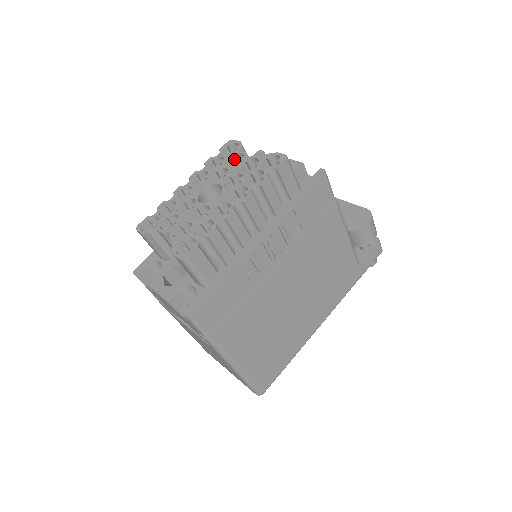
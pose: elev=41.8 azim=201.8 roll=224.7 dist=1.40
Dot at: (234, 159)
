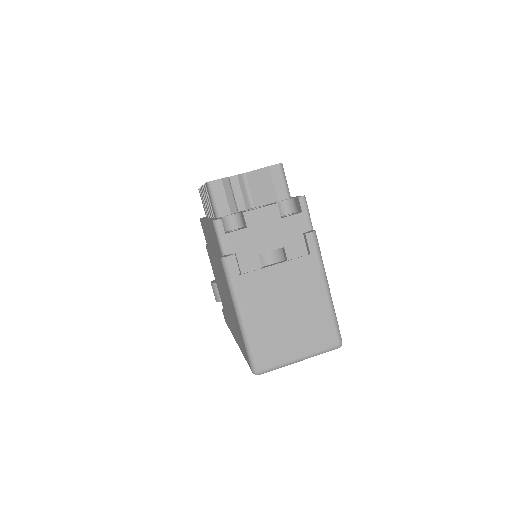
Dot at: occluded
